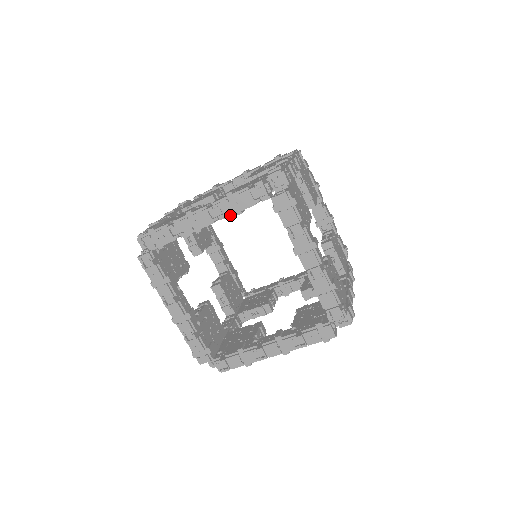
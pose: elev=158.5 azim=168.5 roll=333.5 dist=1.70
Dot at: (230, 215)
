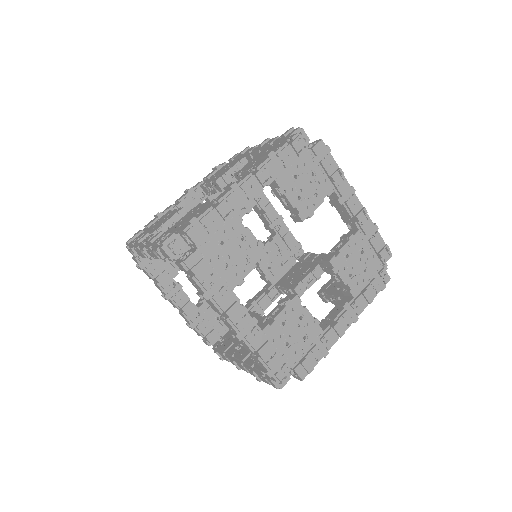
Dot at: occluded
